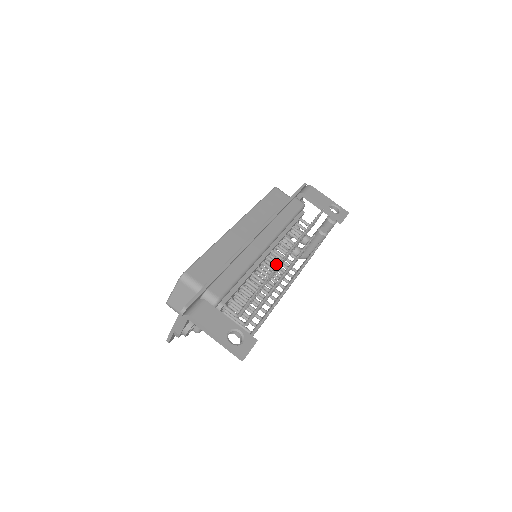
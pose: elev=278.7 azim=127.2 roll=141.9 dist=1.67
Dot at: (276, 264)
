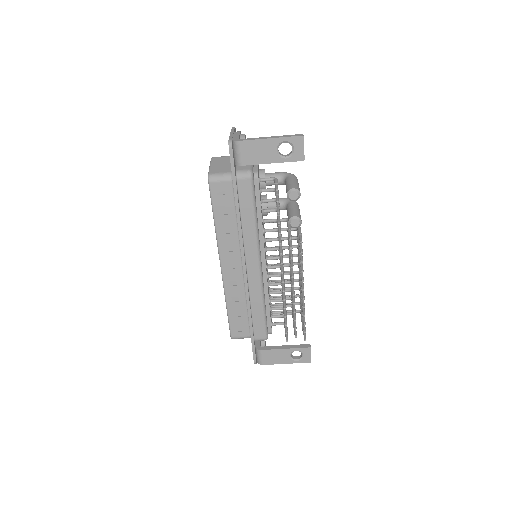
Dot at: occluded
